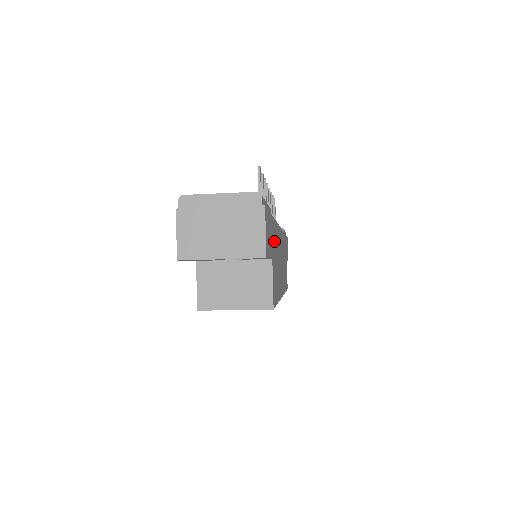
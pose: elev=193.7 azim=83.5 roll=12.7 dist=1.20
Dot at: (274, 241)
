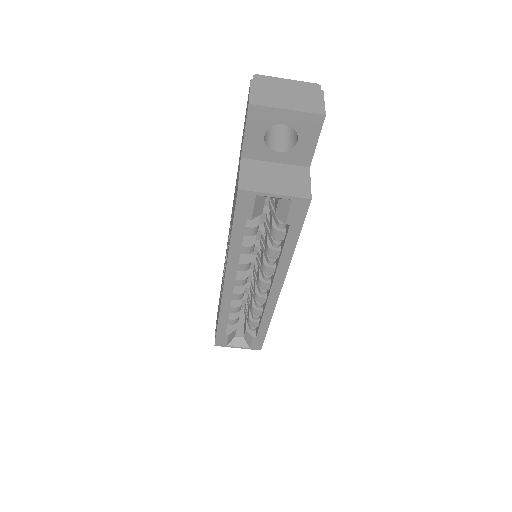
Dot at: occluded
